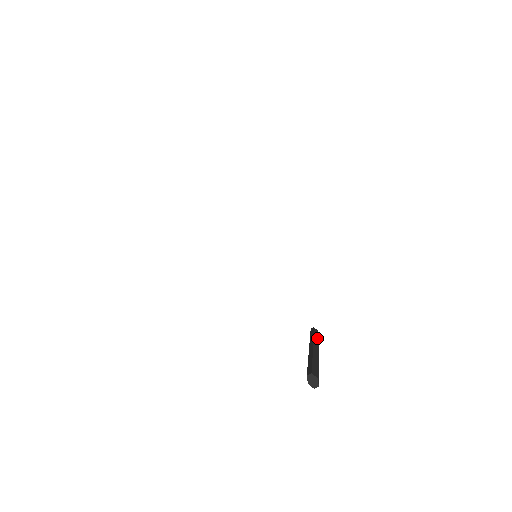
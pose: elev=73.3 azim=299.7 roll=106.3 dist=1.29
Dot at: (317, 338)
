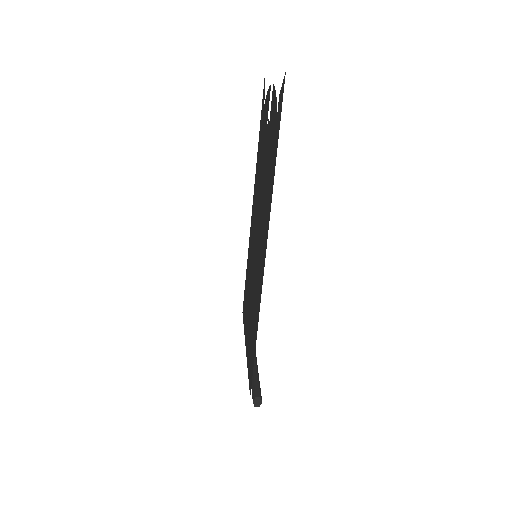
Dot at: occluded
